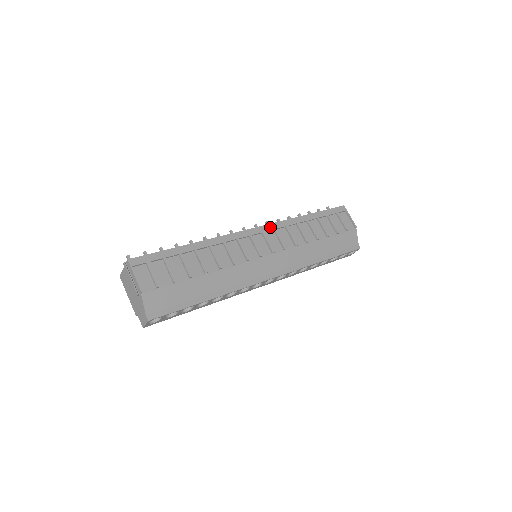
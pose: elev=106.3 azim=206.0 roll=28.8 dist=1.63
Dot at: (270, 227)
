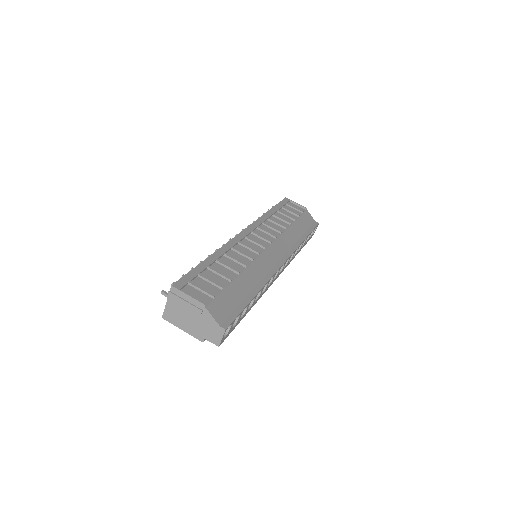
Dot at: (253, 226)
